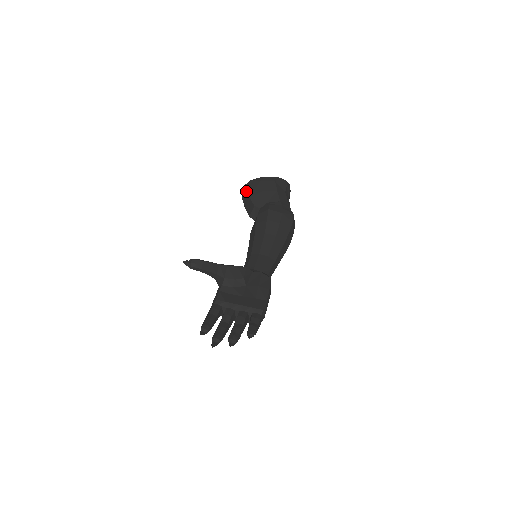
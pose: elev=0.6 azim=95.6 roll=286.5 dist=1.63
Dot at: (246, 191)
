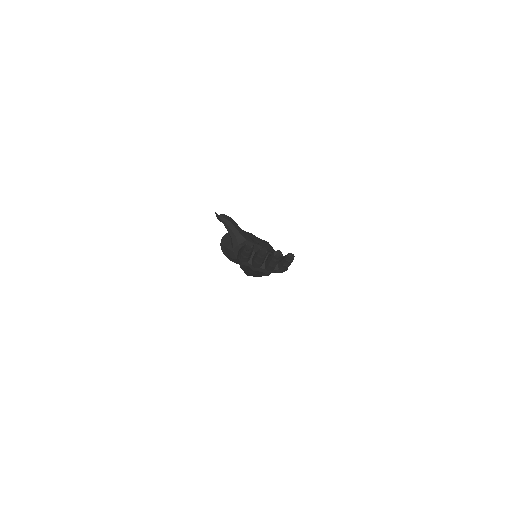
Dot at: (228, 235)
